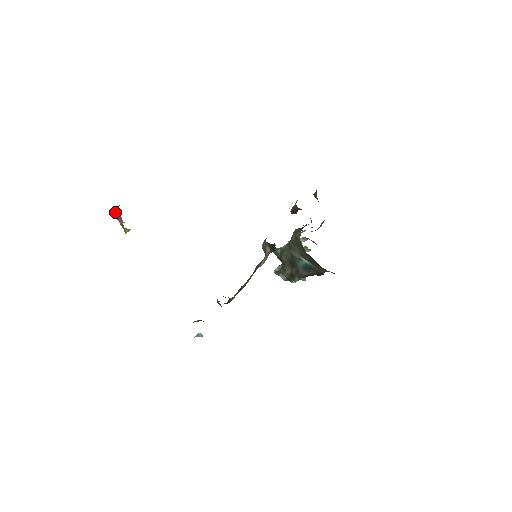
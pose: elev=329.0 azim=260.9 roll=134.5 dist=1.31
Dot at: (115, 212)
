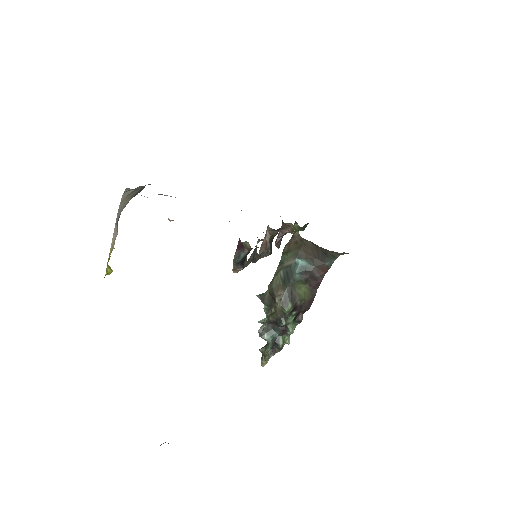
Dot at: (118, 215)
